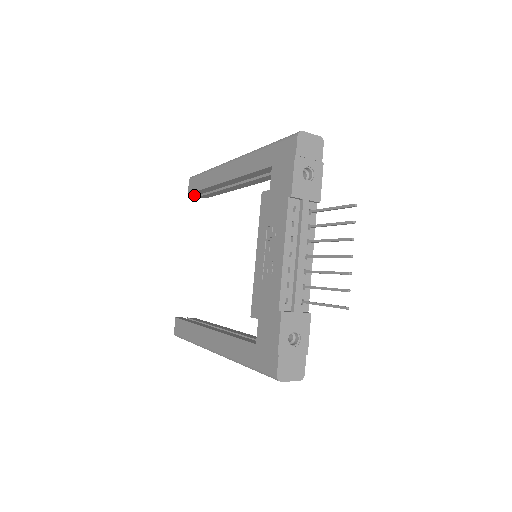
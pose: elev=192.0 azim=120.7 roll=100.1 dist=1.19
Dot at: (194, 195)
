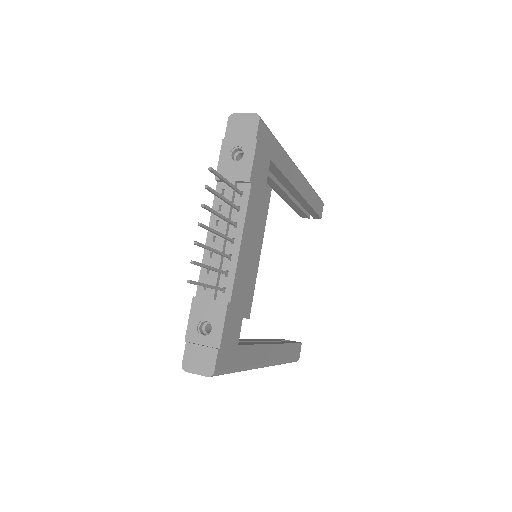
Dot at: (307, 217)
